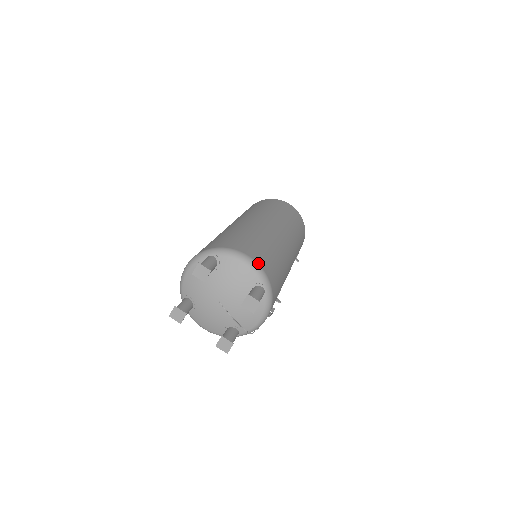
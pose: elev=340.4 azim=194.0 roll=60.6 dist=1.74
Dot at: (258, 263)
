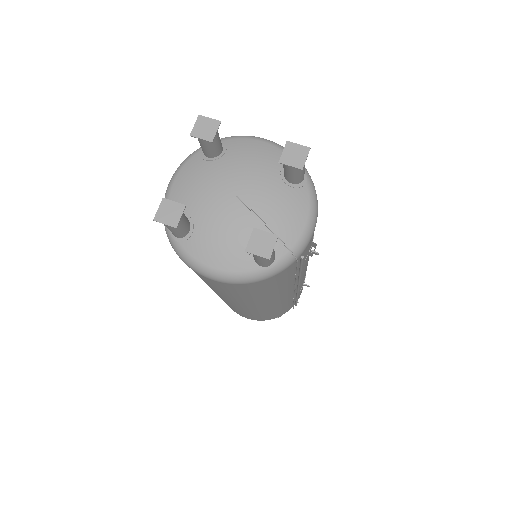
Dot at: occluded
